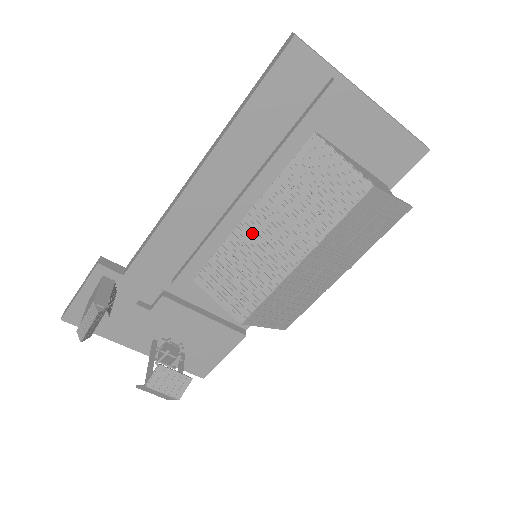
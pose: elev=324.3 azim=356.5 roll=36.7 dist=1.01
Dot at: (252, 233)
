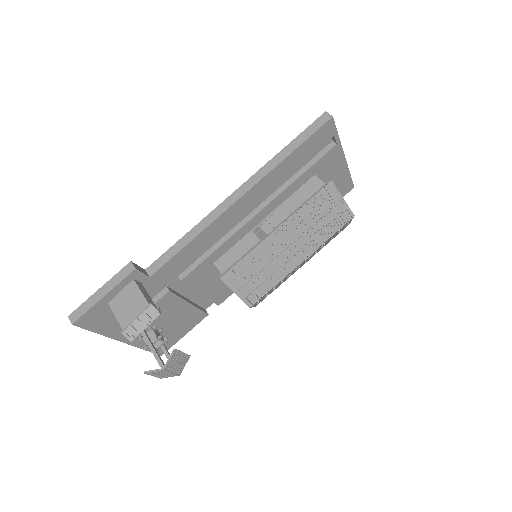
Dot at: (276, 243)
